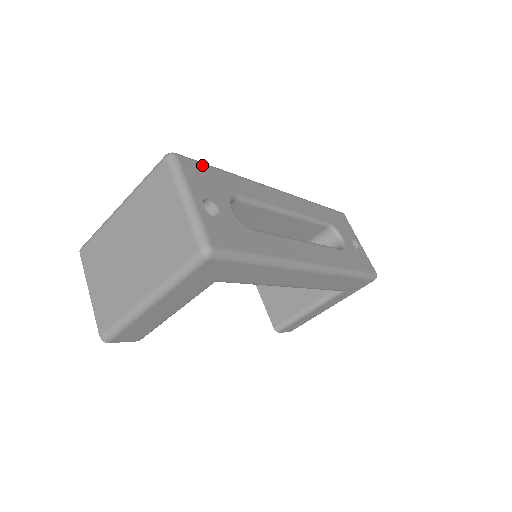
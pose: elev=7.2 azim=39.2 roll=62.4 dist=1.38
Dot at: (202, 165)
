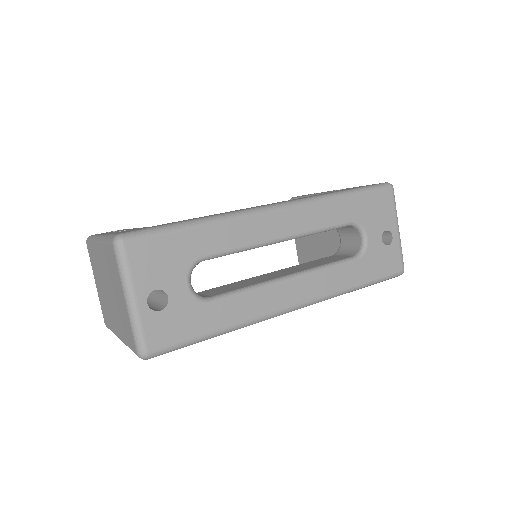
Dot at: (158, 237)
